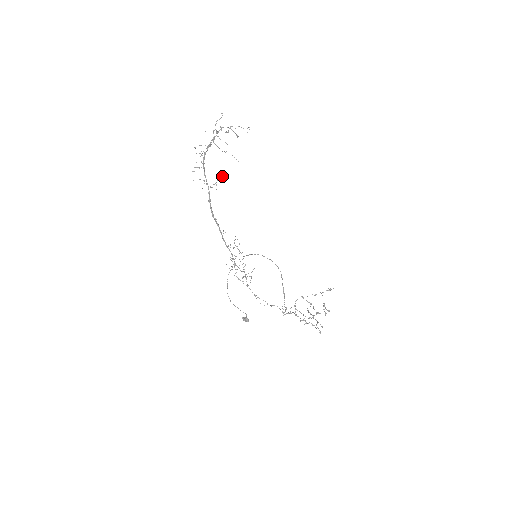
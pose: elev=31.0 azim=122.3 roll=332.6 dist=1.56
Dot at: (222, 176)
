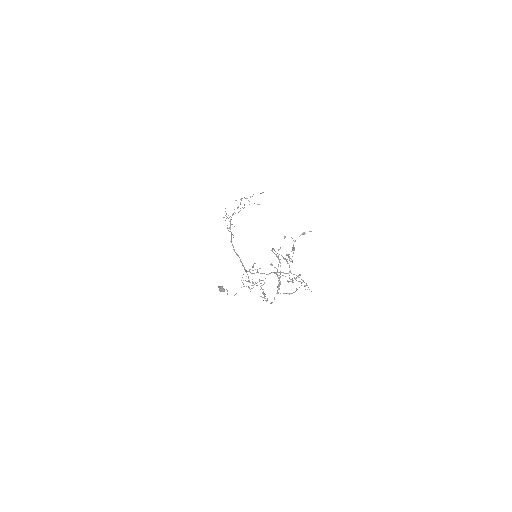
Dot at: occluded
